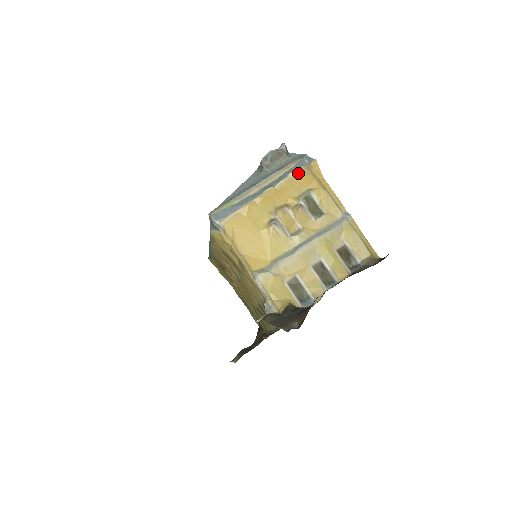
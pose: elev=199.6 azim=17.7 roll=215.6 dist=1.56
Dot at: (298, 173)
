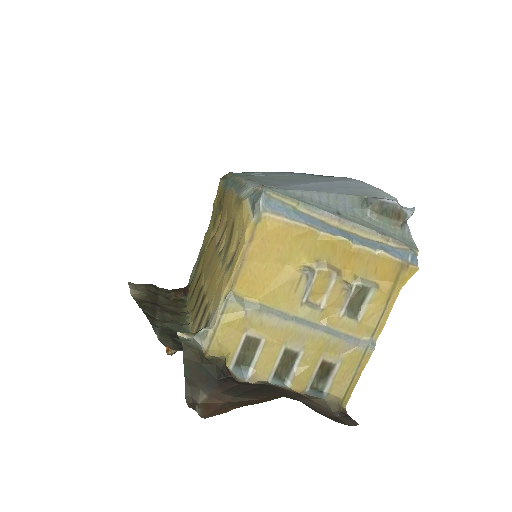
Dot at: (389, 260)
